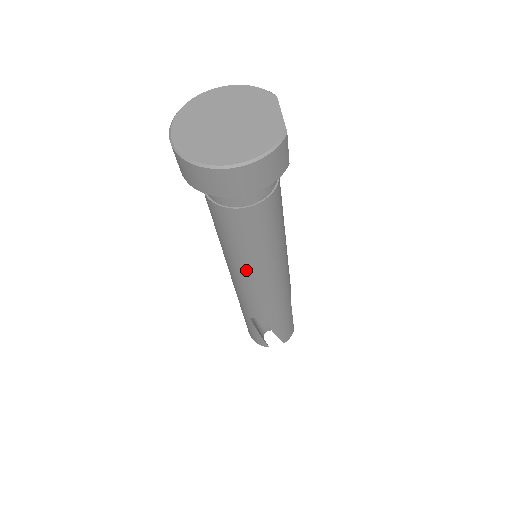
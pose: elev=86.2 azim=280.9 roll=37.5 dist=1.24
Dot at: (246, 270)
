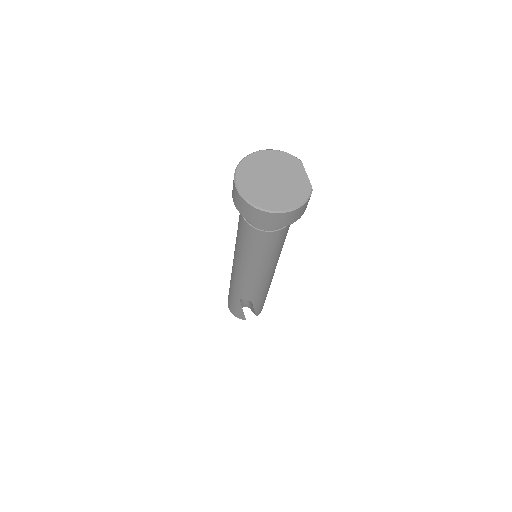
Dot at: (256, 268)
